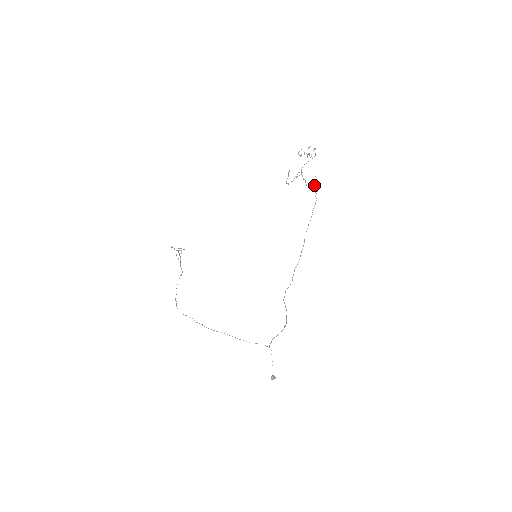
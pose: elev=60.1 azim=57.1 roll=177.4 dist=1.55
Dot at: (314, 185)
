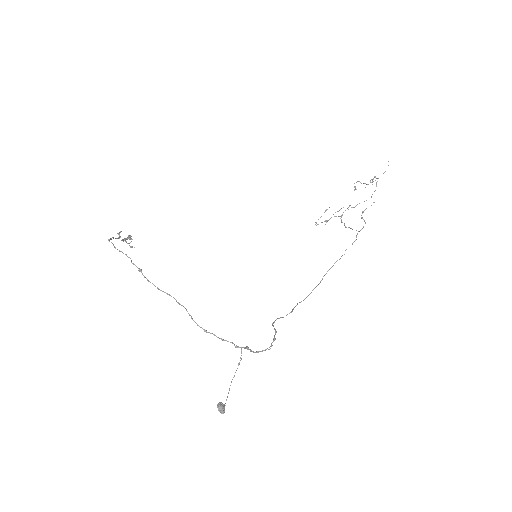
Dot at: occluded
